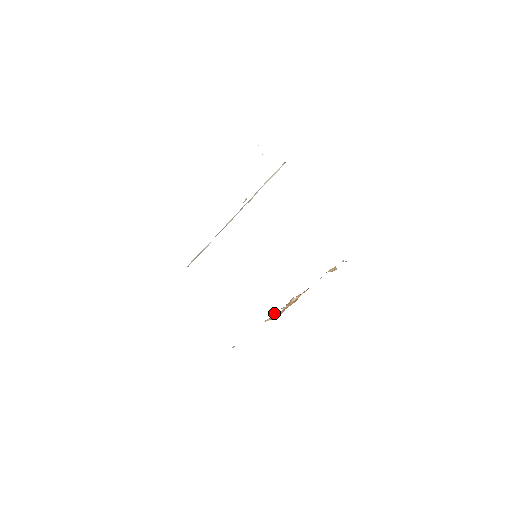
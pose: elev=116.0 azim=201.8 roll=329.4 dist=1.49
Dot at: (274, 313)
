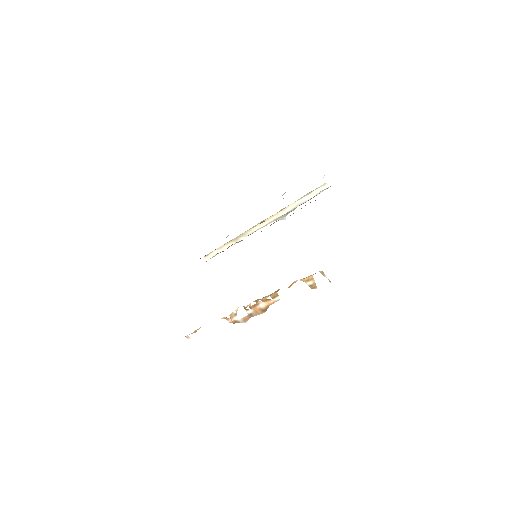
Dot at: (236, 311)
